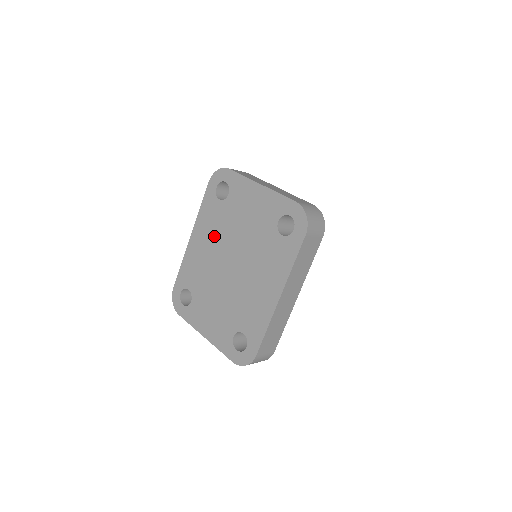
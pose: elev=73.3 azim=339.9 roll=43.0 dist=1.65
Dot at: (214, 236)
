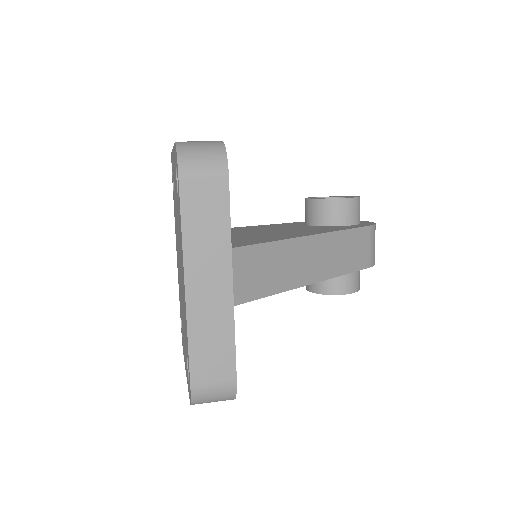
Dot at: occluded
